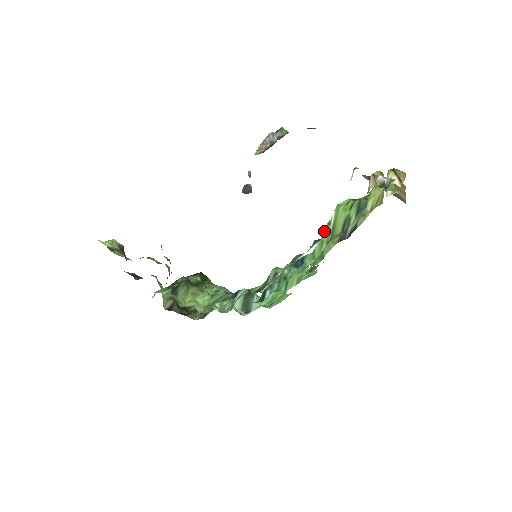
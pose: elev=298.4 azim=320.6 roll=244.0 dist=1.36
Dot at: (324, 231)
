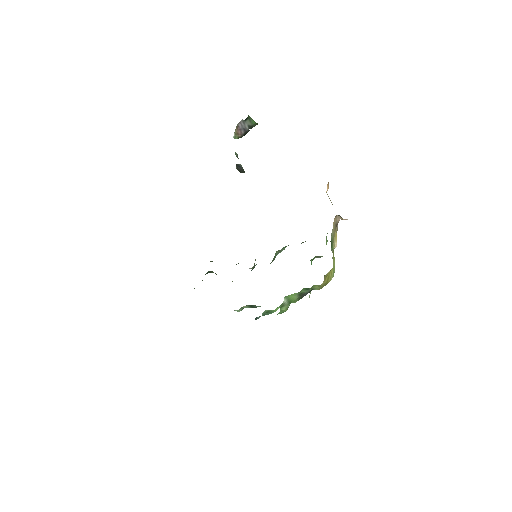
Dot at: (281, 307)
